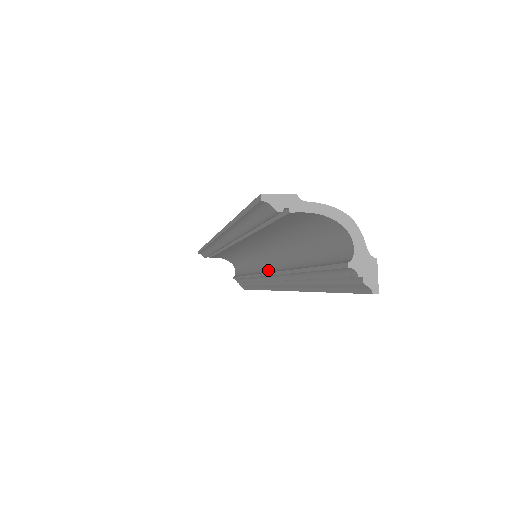
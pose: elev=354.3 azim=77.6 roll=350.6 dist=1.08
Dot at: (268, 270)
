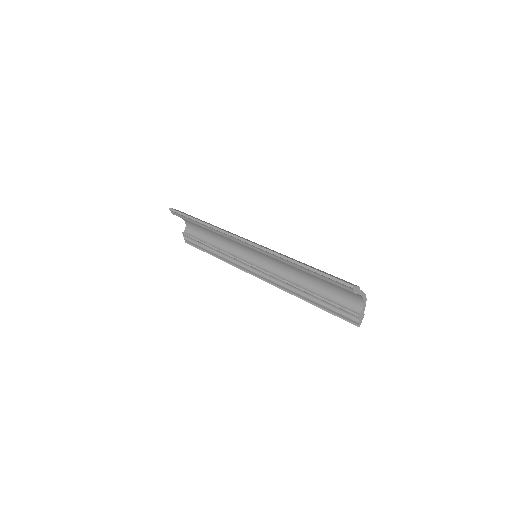
Dot at: (259, 266)
